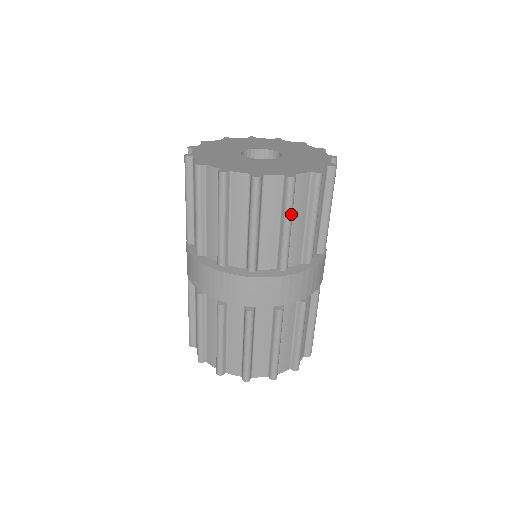
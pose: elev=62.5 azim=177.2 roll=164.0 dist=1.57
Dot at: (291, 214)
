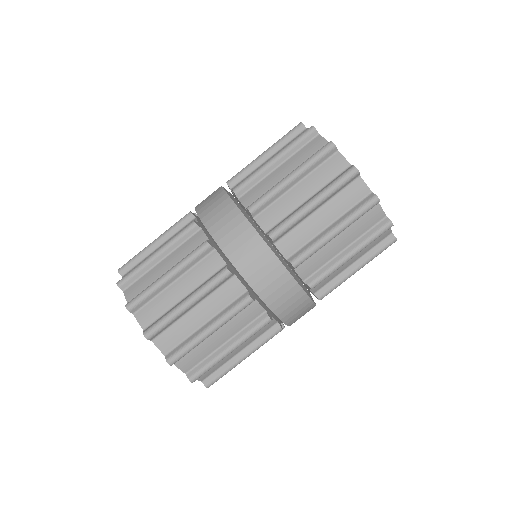
Dot at: (302, 169)
